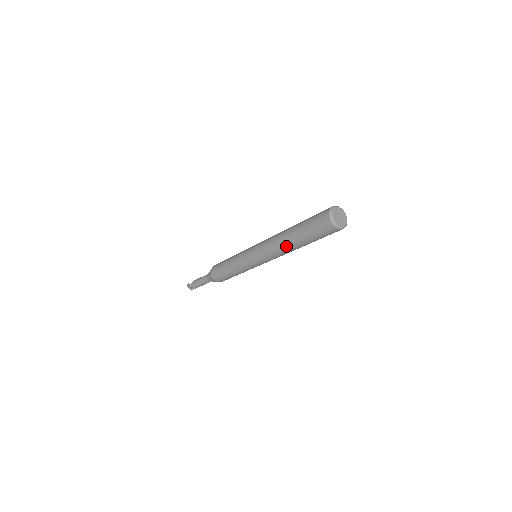
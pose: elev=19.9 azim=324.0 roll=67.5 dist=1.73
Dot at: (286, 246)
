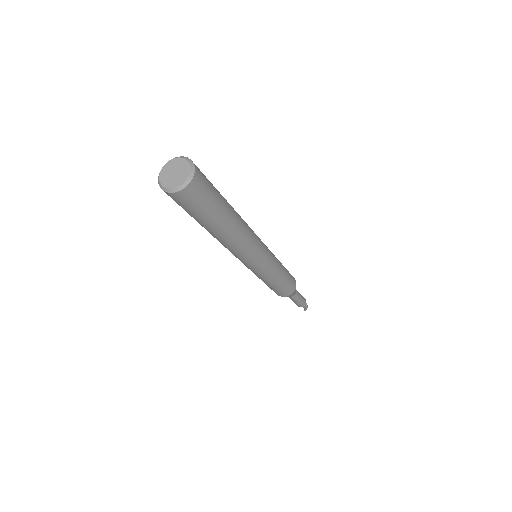
Dot at: occluded
